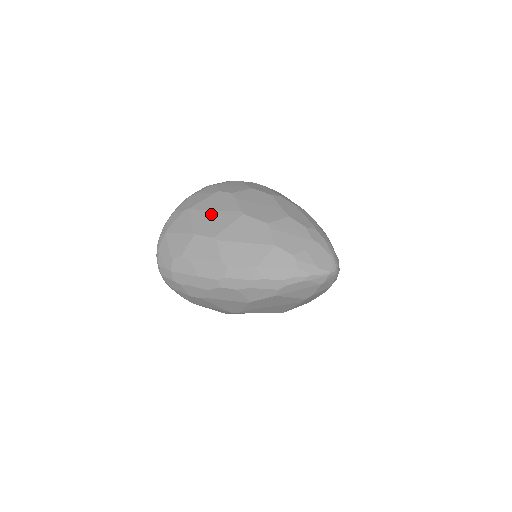
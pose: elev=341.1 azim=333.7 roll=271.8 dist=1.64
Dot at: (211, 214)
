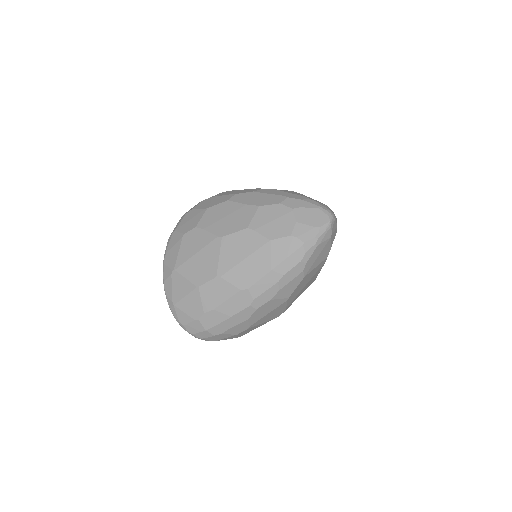
Dot at: (196, 259)
